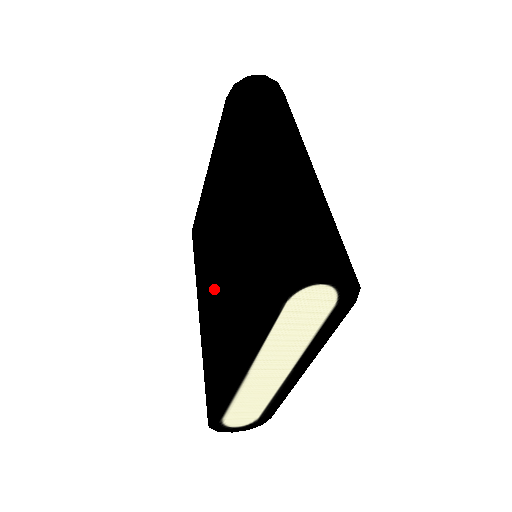
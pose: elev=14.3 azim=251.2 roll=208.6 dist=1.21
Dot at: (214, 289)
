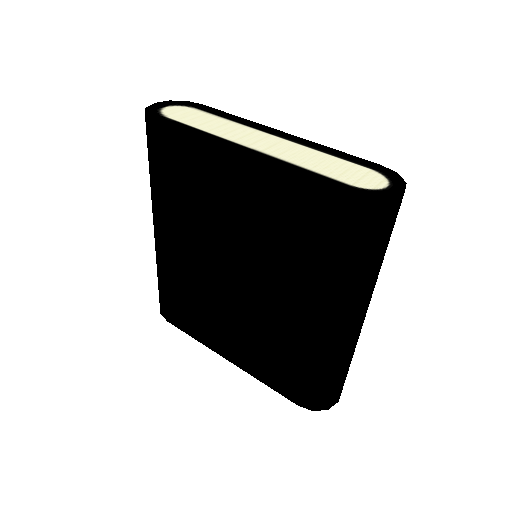
Dot at: (212, 285)
